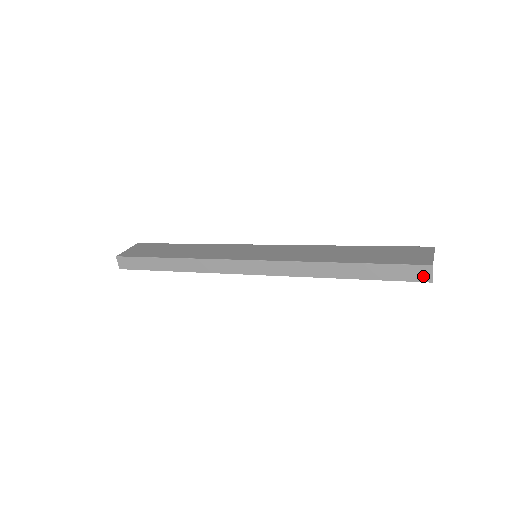
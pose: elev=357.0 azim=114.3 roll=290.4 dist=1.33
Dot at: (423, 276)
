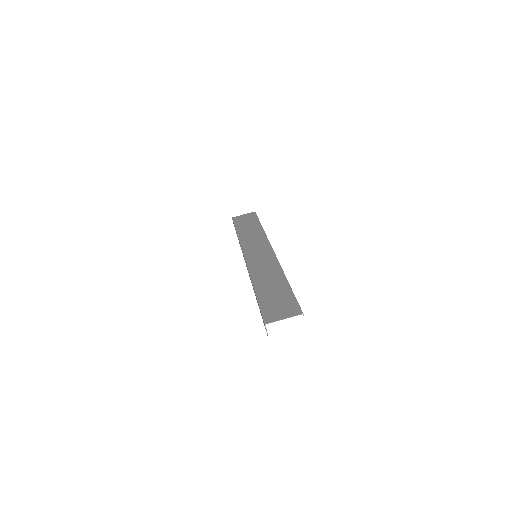
Dot at: (265, 328)
